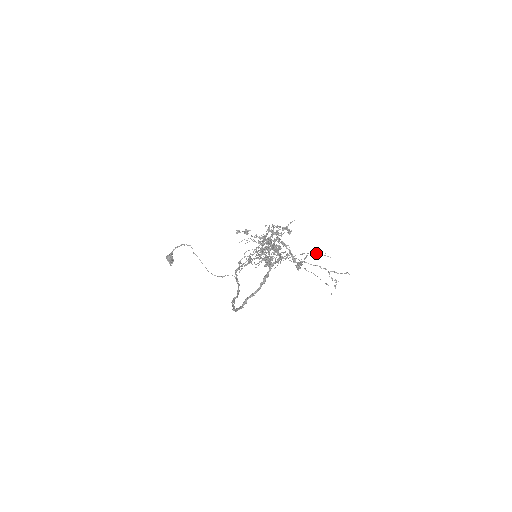
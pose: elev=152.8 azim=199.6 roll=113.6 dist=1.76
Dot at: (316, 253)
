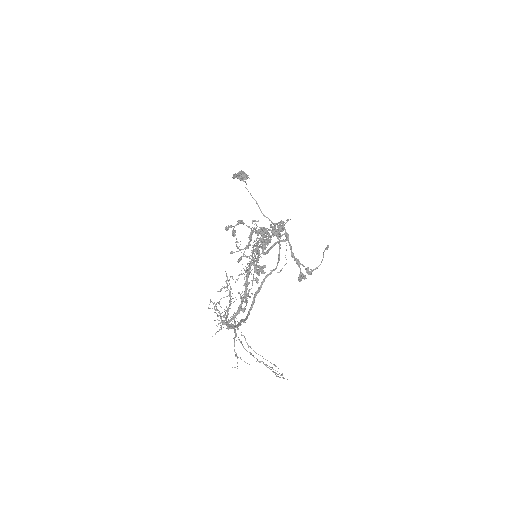
Dot at: occluded
